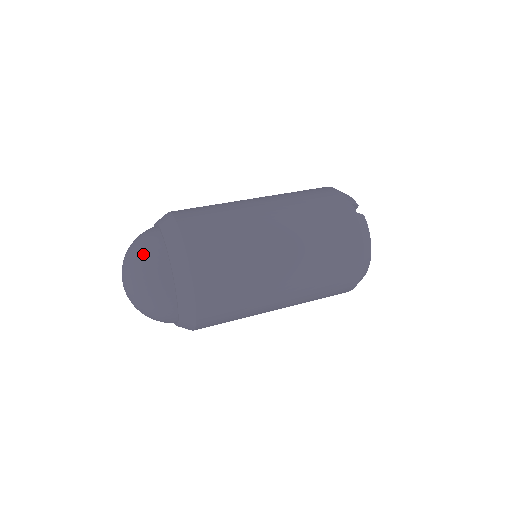
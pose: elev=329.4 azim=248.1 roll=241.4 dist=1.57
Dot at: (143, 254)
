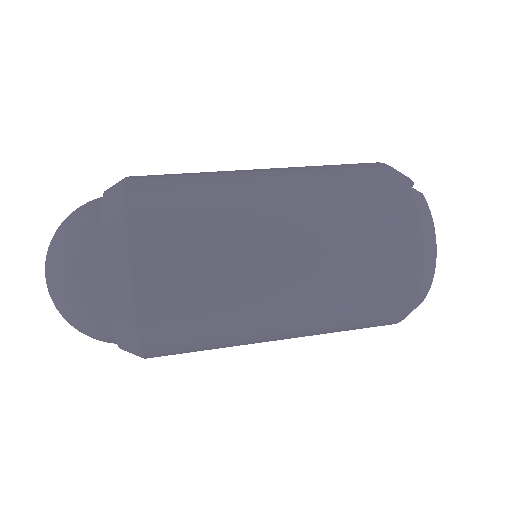
Dot at: (69, 224)
